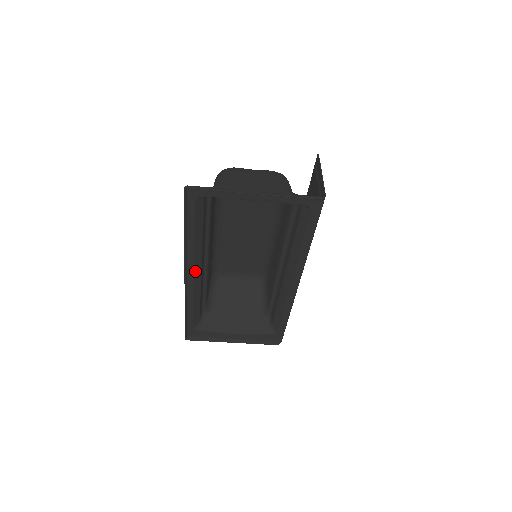
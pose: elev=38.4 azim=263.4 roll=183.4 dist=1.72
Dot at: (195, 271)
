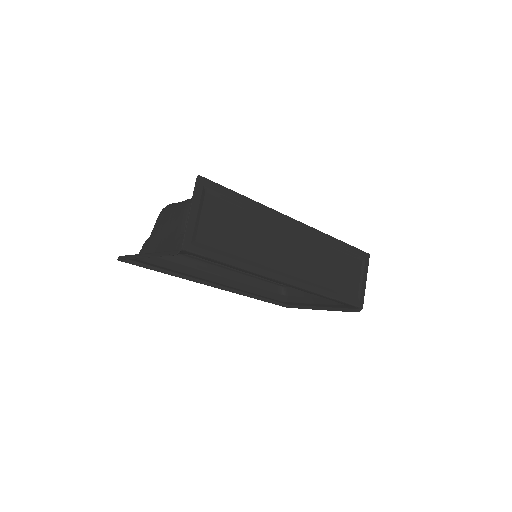
Dot at: (216, 281)
